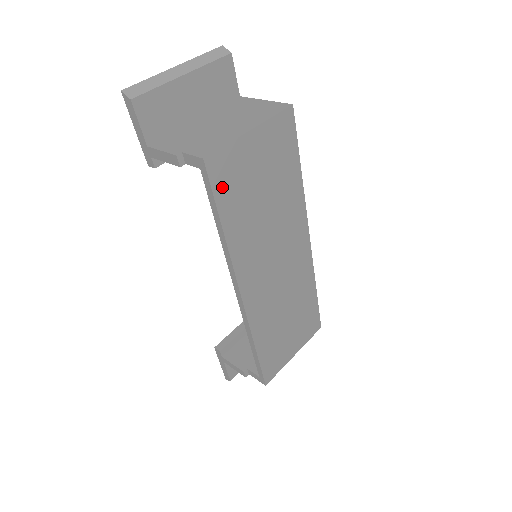
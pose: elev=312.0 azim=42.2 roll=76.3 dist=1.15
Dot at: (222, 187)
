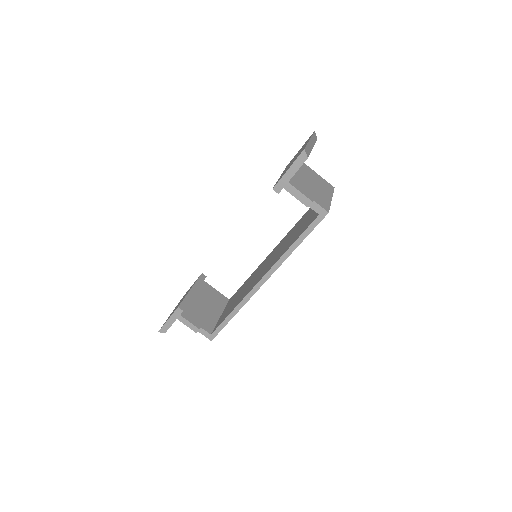
Dot at: occluded
